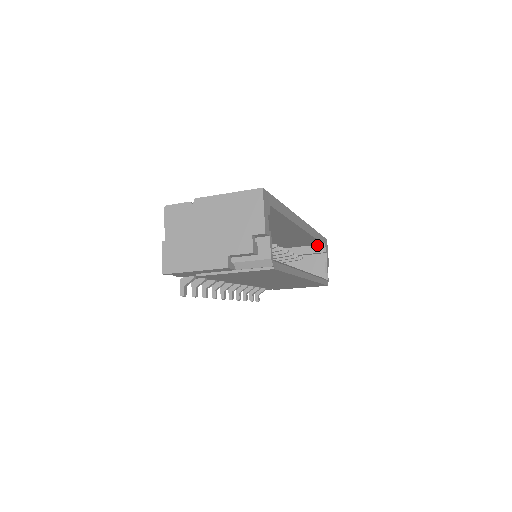
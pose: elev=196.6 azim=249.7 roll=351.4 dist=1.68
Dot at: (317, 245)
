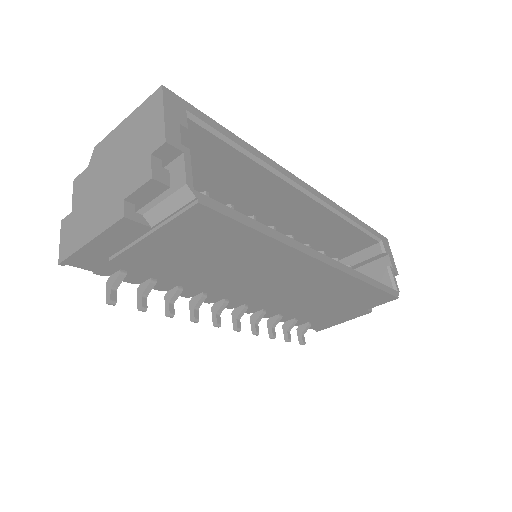
Dot at: (371, 246)
